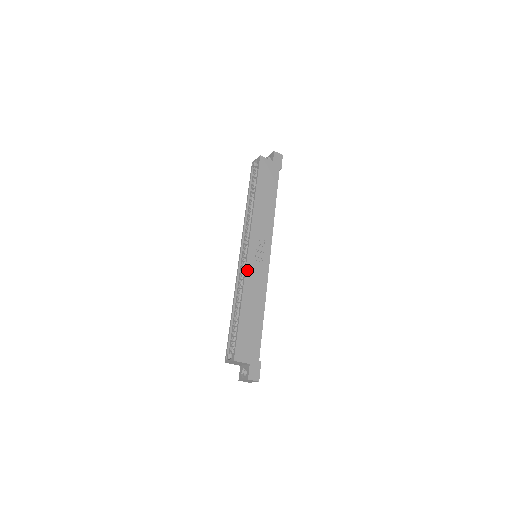
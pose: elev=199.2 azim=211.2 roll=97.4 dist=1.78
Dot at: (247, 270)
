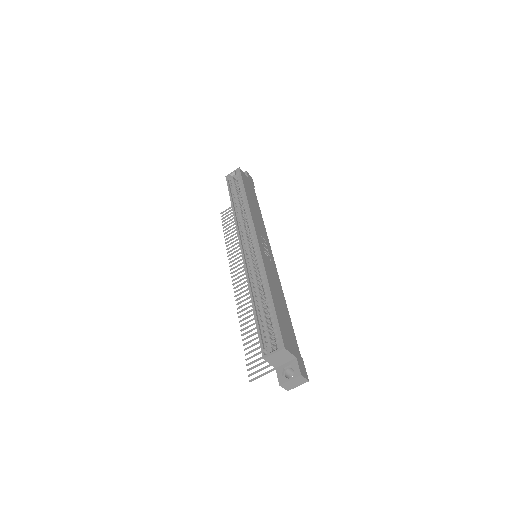
Dot at: (263, 259)
